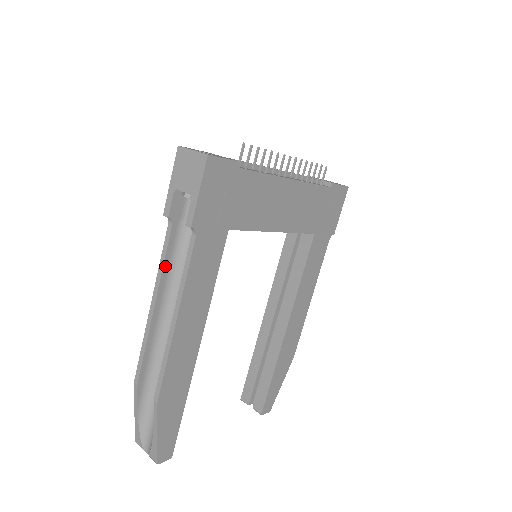
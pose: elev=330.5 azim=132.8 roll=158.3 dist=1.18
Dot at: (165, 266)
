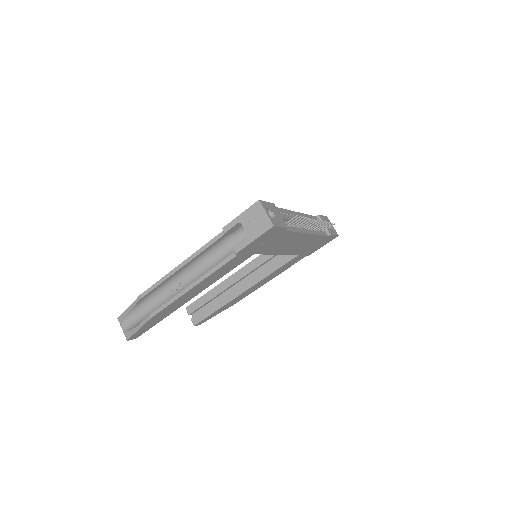
Dot at: (203, 251)
